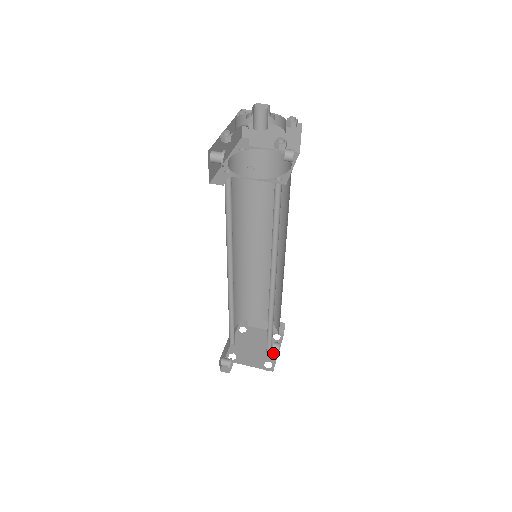
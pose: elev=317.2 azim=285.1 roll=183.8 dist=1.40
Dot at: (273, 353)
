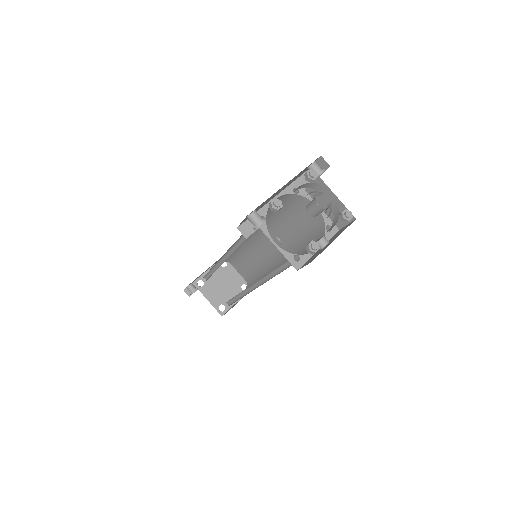
Dot at: occluded
